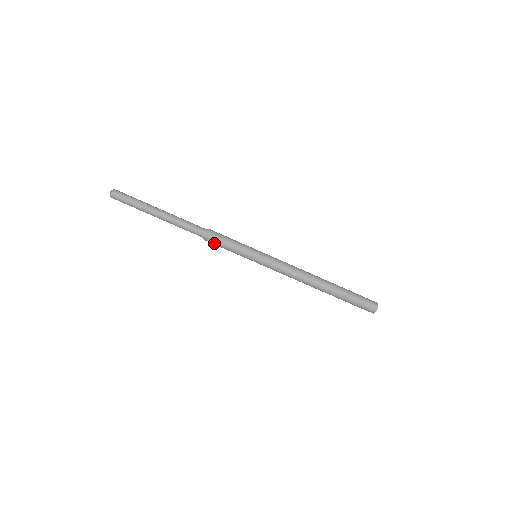
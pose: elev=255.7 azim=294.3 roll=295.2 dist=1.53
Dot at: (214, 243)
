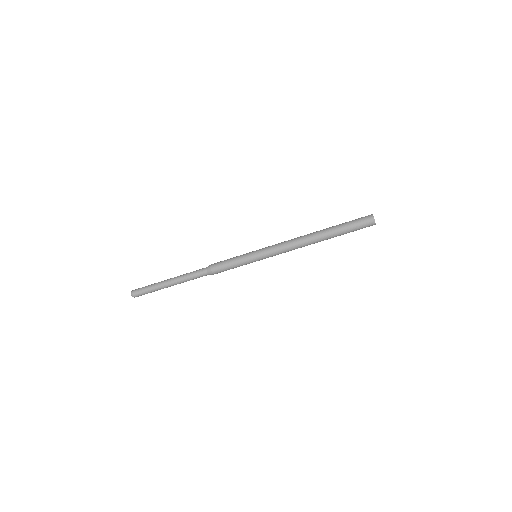
Dot at: occluded
